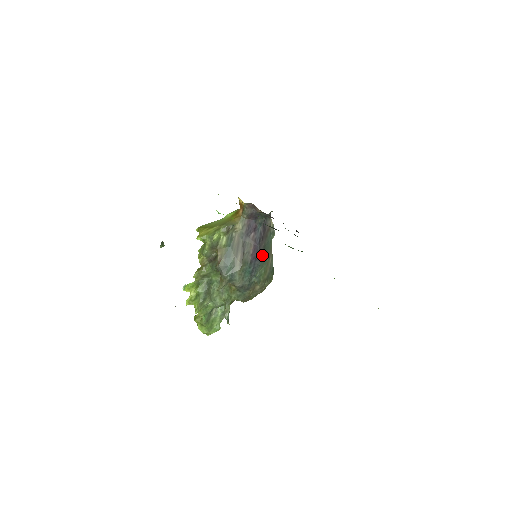
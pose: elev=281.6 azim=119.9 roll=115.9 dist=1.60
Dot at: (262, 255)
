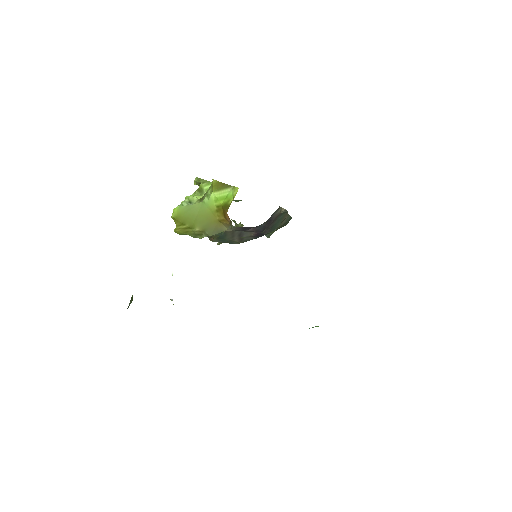
Dot at: (269, 232)
